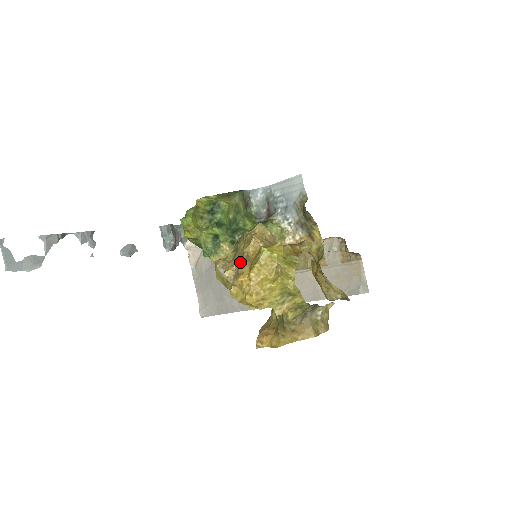
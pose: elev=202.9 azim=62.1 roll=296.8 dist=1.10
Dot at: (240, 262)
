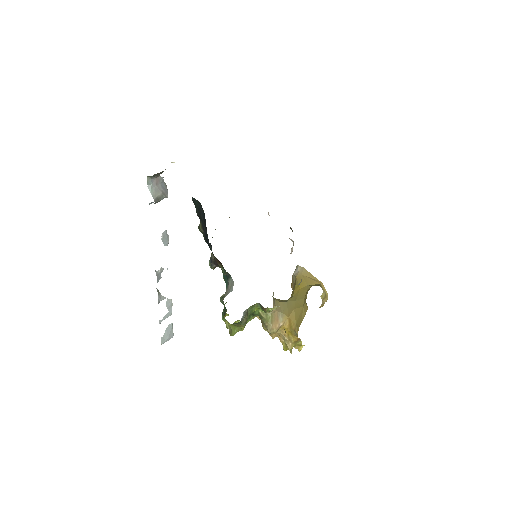
Dot at: occluded
